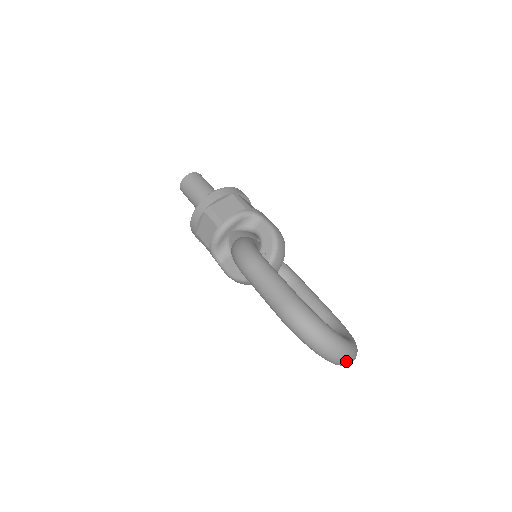
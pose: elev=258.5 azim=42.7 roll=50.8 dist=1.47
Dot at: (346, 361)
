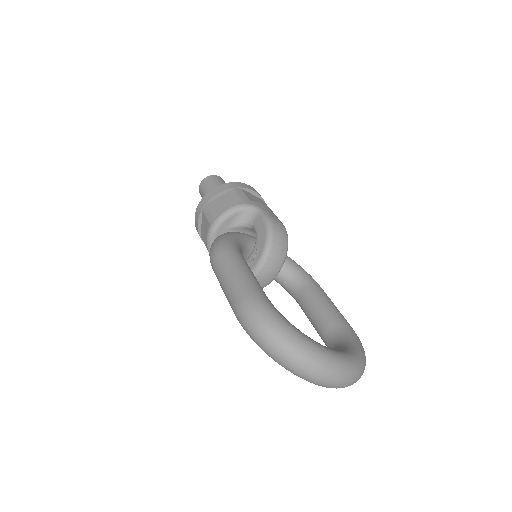
Dot at: (328, 380)
